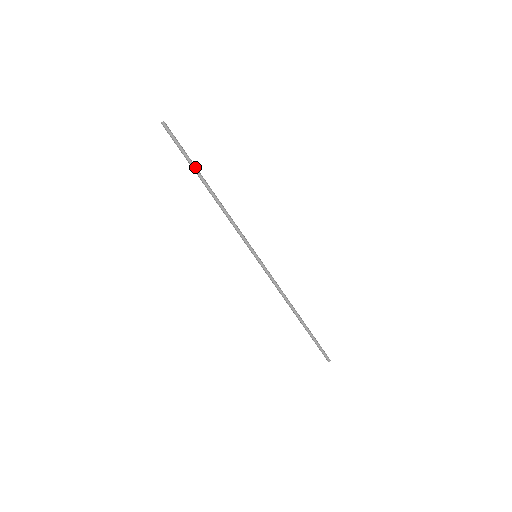
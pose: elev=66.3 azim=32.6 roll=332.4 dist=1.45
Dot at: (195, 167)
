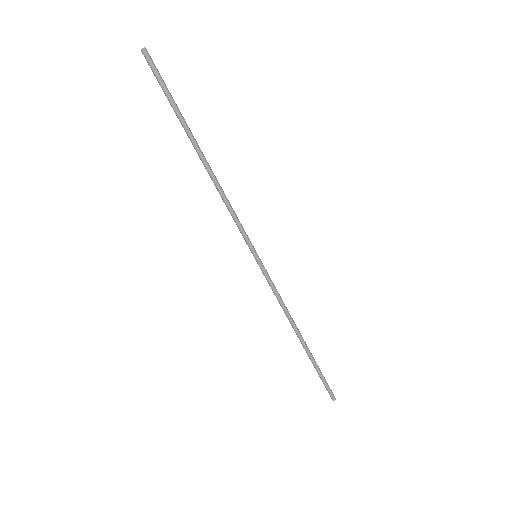
Dot at: (184, 122)
